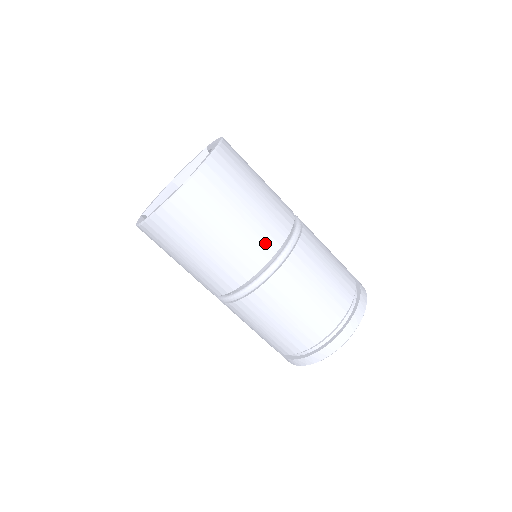
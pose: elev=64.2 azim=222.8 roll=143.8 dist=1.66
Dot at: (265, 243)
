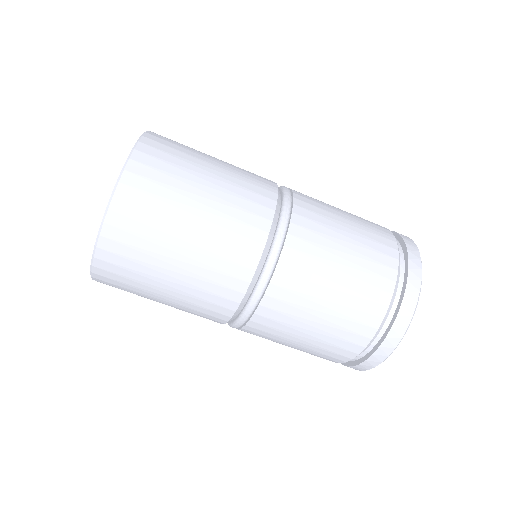
Dot at: (256, 203)
